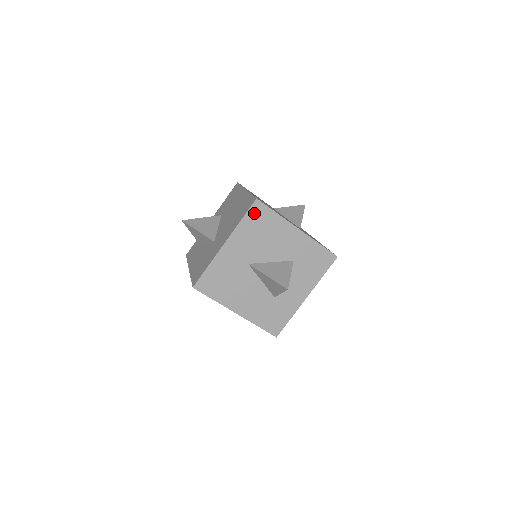
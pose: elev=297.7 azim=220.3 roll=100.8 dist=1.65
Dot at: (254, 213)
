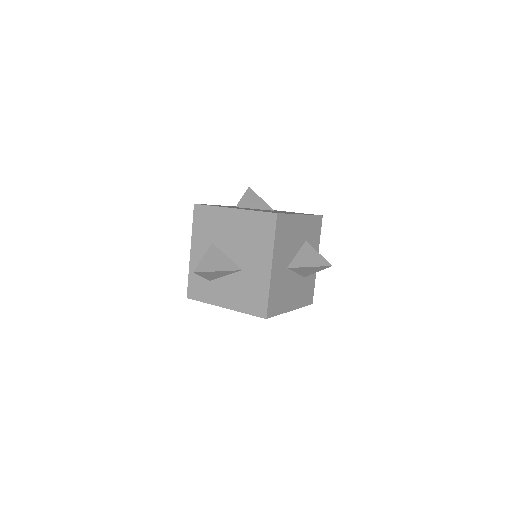
Dot at: (279, 226)
